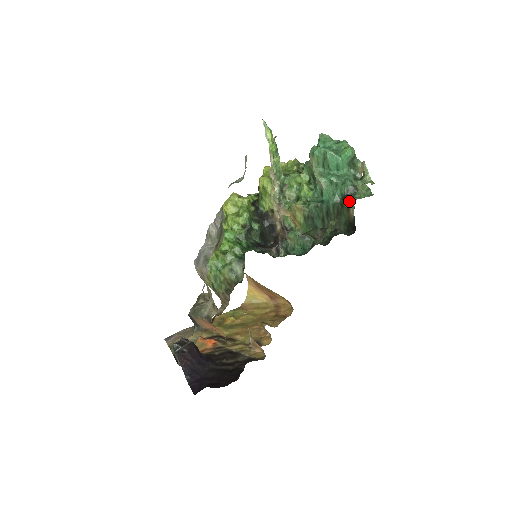
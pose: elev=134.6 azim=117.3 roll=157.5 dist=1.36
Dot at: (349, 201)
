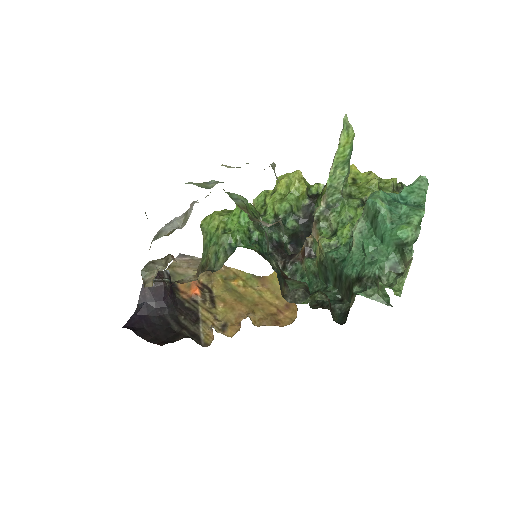
Dot at: (360, 288)
